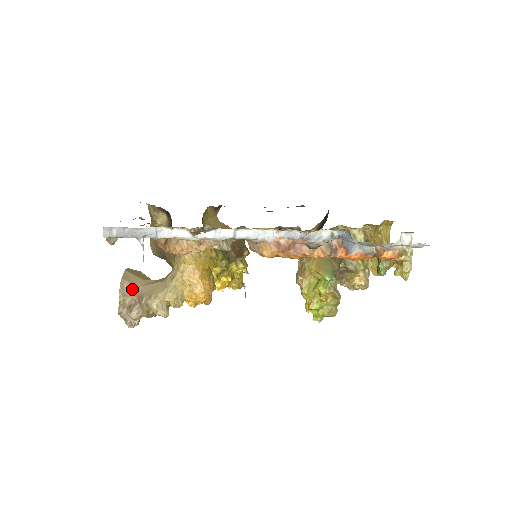
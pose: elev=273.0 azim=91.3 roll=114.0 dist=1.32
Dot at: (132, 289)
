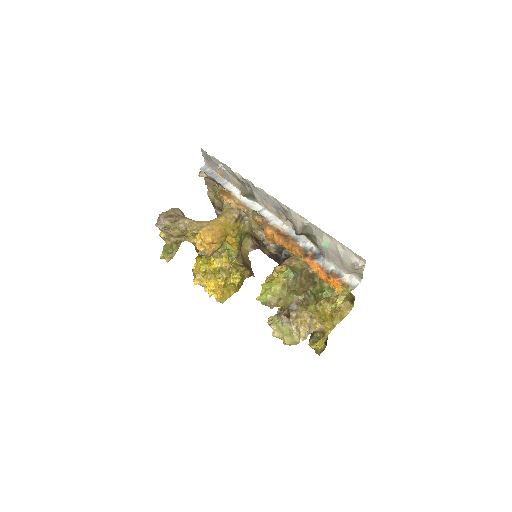
Dot at: (179, 213)
